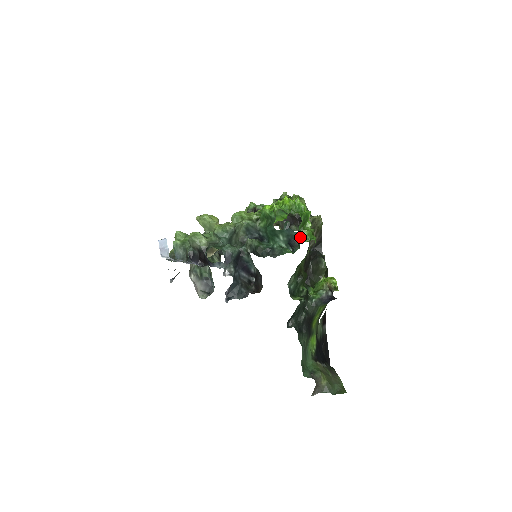
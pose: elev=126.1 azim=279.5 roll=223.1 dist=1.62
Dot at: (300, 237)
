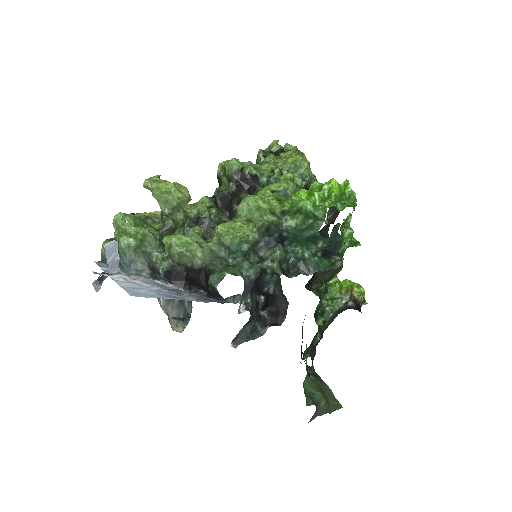
Dot at: occluded
